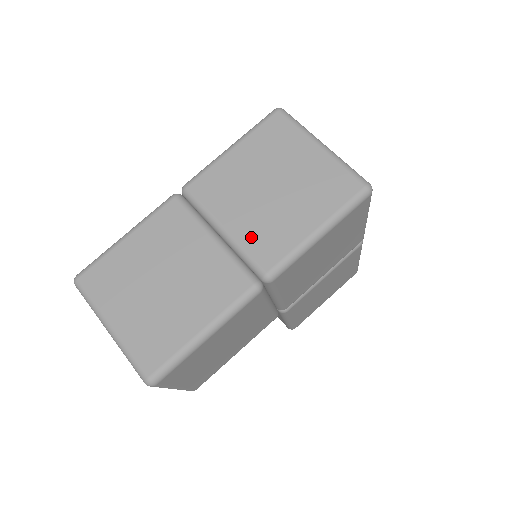
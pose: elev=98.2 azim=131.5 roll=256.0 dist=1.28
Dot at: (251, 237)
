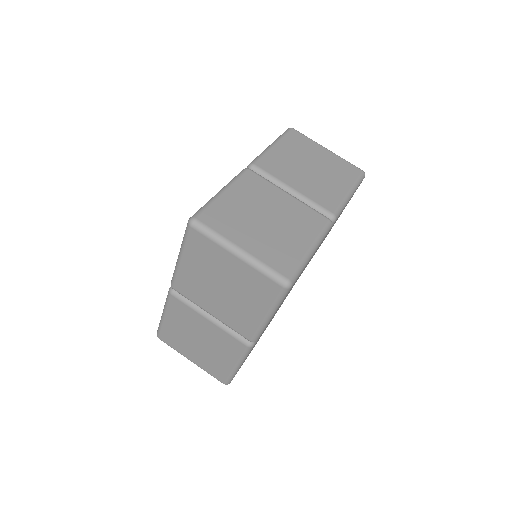
Dot at: (229, 320)
